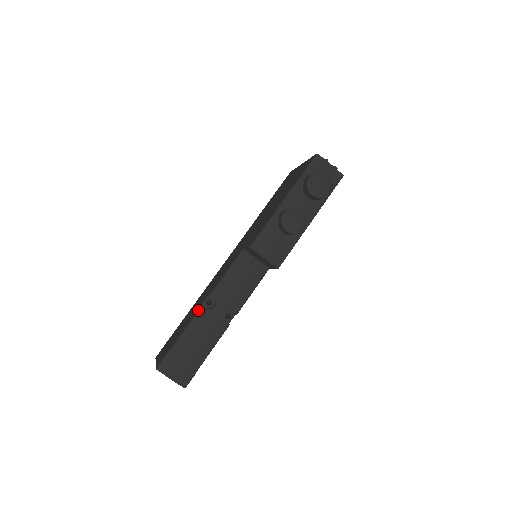
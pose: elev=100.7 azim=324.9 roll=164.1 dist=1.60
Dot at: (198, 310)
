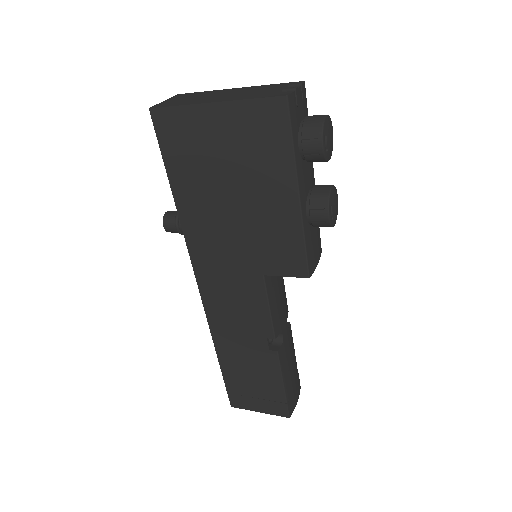
Dot at: (278, 358)
